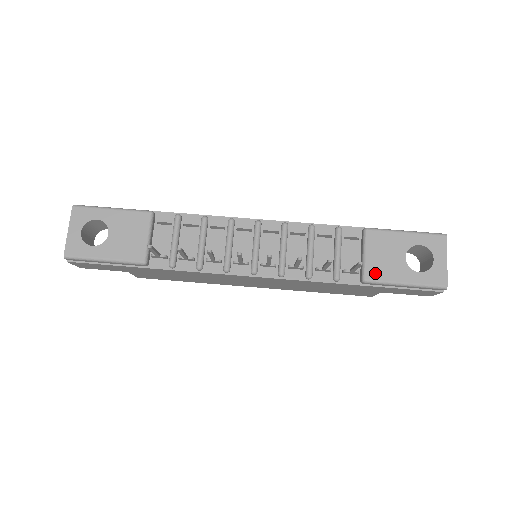
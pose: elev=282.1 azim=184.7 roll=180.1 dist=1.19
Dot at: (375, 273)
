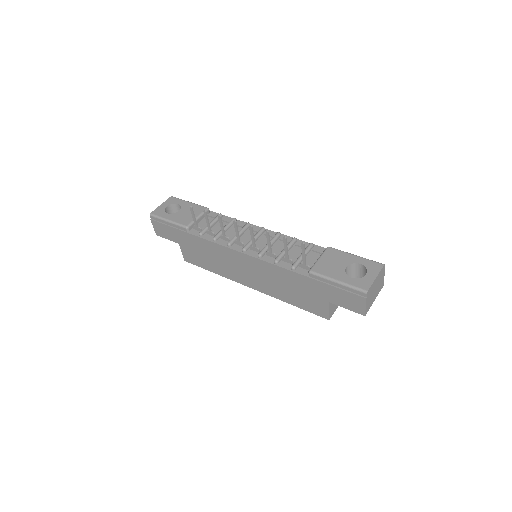
Dot at: (319, 269)
